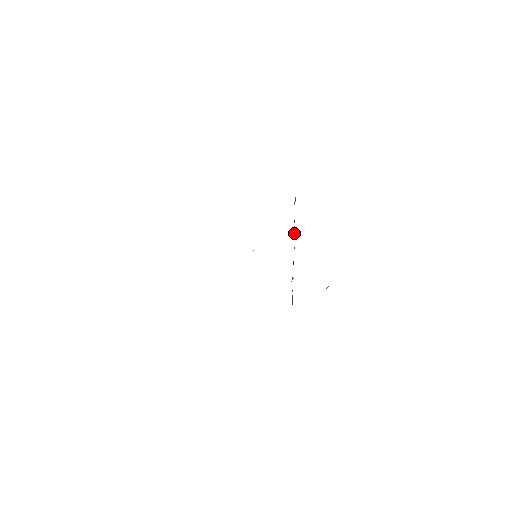
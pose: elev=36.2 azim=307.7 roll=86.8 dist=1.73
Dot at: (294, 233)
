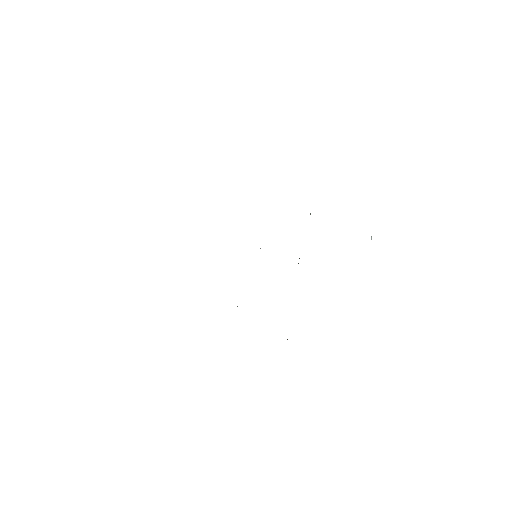
Dot at: occluded
